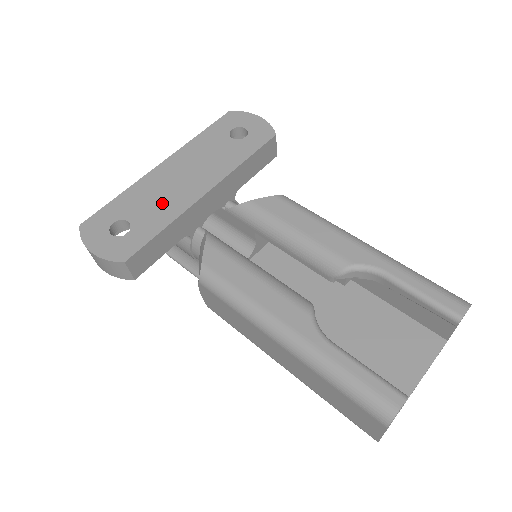
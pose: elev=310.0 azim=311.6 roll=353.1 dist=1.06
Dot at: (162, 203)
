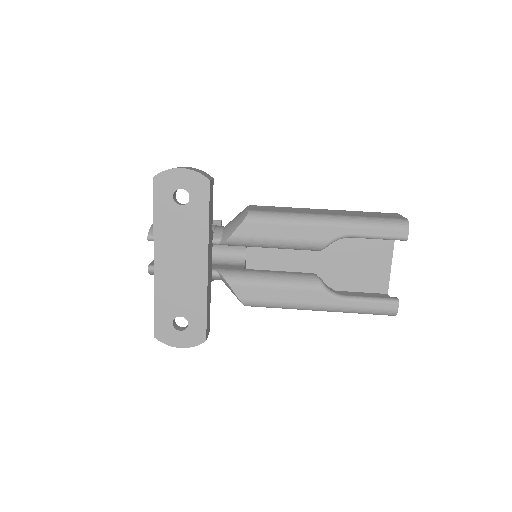
Dot at: (187, 291)
